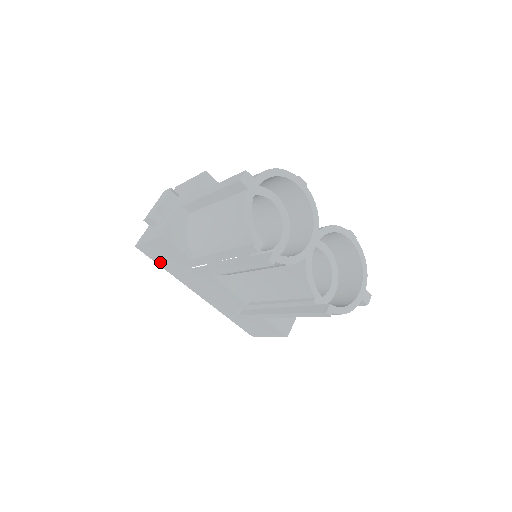
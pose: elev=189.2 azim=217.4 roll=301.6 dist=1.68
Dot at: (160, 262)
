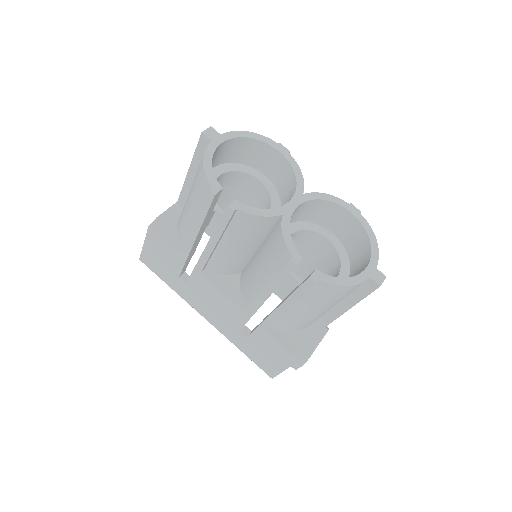
Dot at: (162, 275)
